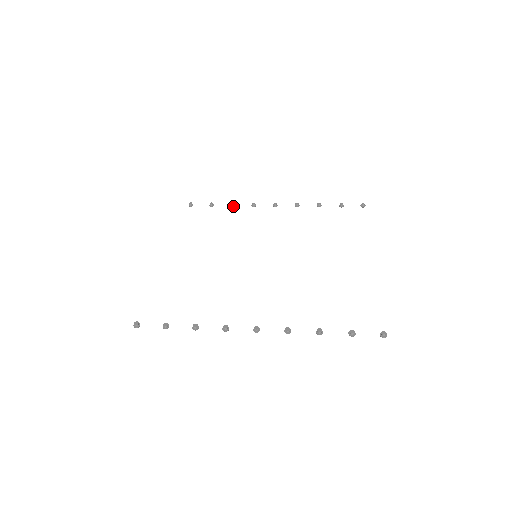
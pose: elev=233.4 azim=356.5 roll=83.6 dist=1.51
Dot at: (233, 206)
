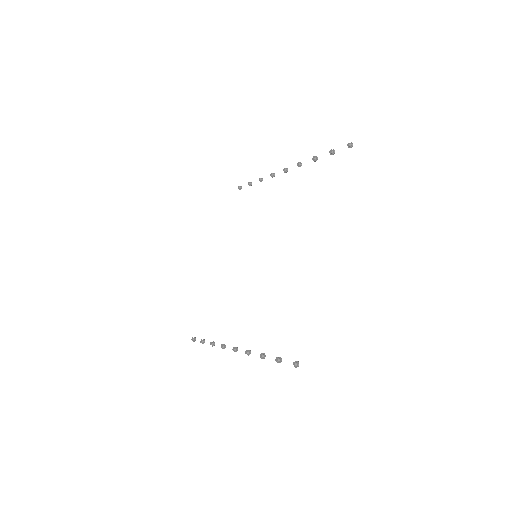
Dot at: (261, 181)
